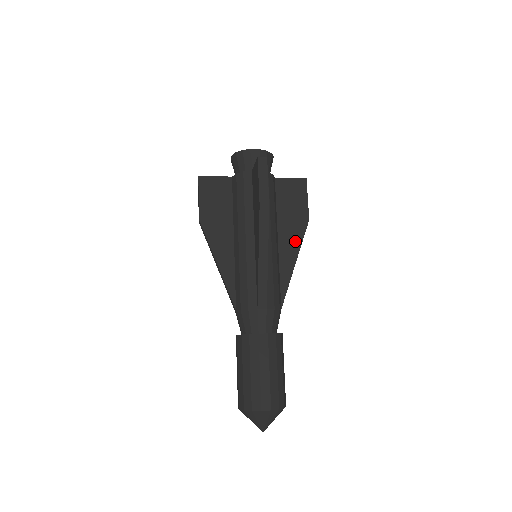
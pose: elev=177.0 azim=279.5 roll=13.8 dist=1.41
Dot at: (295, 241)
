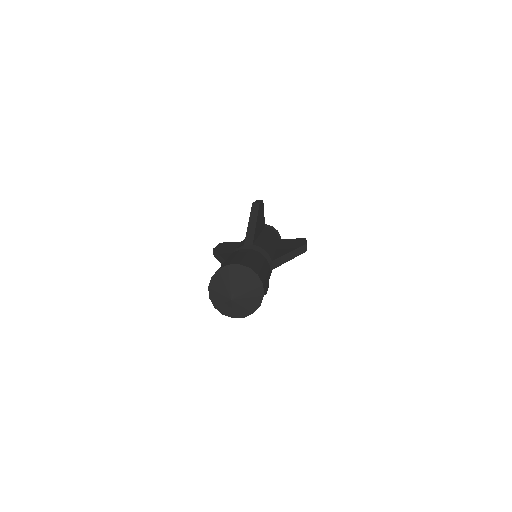
Dot at: (292, 248)
